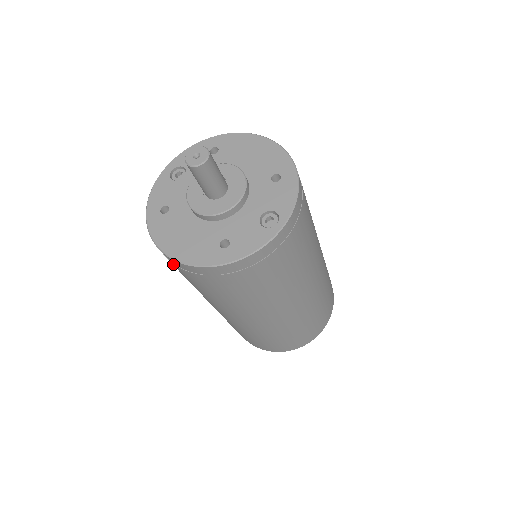
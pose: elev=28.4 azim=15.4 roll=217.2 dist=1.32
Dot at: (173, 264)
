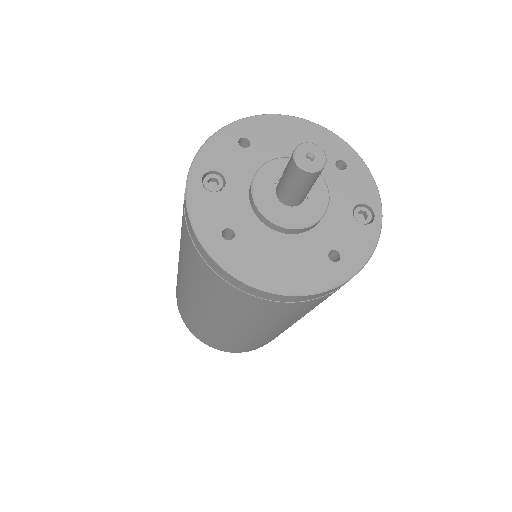
Dot at: (262, 300)
